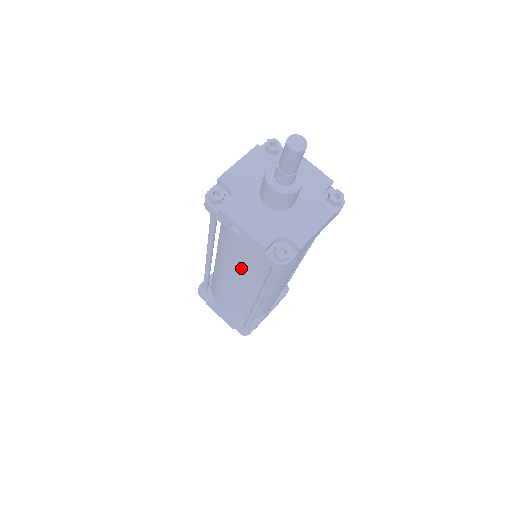
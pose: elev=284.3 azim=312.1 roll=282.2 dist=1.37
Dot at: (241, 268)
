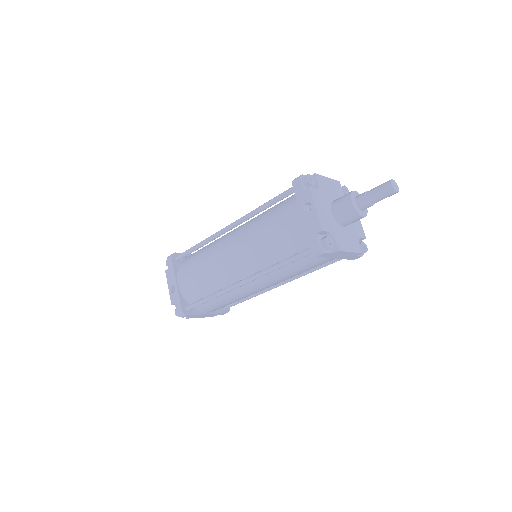
Dot at: (266, 243)
